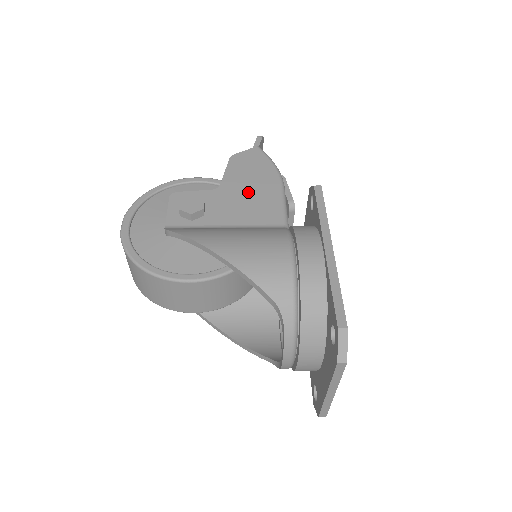
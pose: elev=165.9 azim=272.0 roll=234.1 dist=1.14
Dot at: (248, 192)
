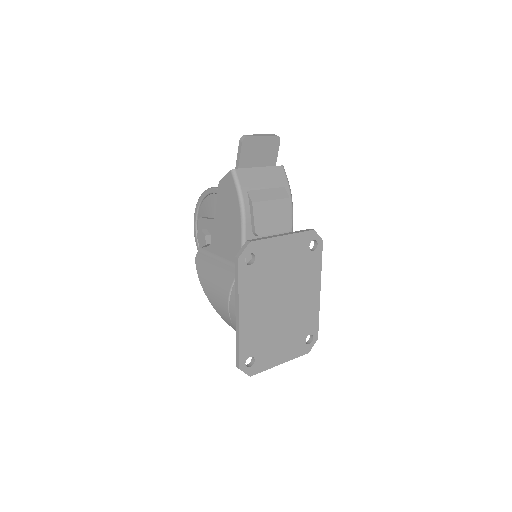
Dot at: (226, 227)
